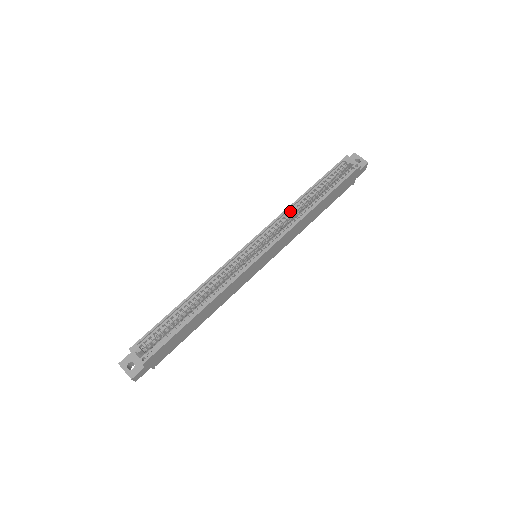
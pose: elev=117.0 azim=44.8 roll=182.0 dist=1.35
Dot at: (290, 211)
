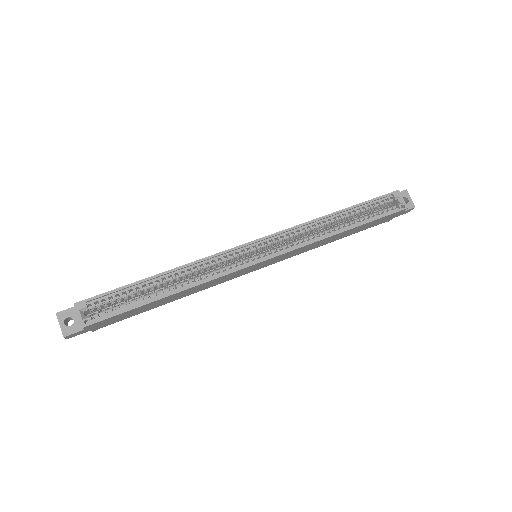
Dot at: (314, 224)
